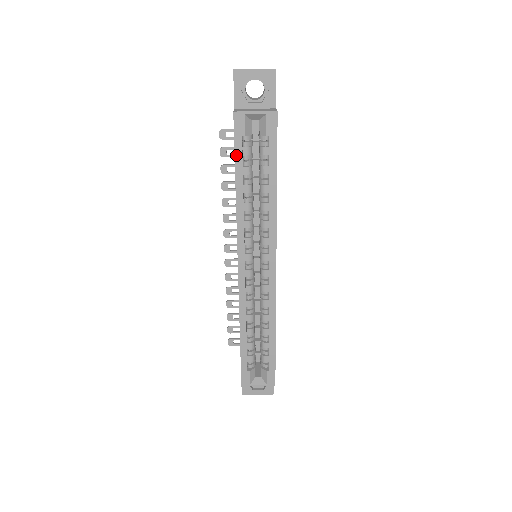
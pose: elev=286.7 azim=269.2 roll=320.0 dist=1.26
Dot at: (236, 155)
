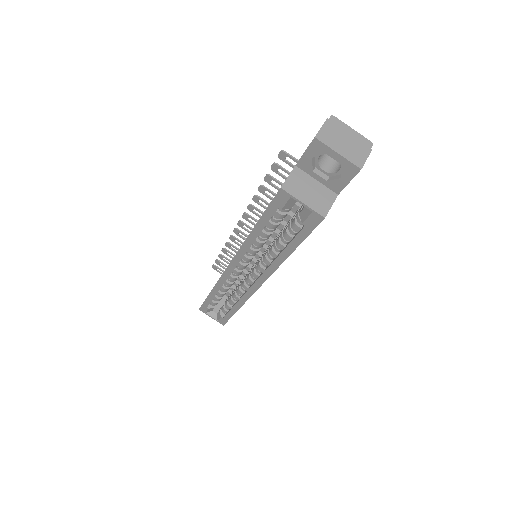
Dot at: (265, 214)
